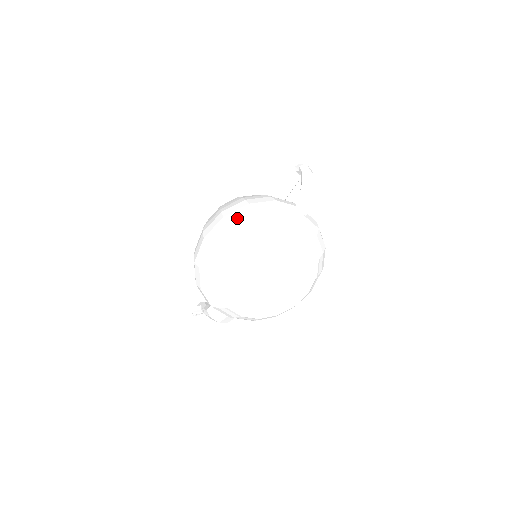
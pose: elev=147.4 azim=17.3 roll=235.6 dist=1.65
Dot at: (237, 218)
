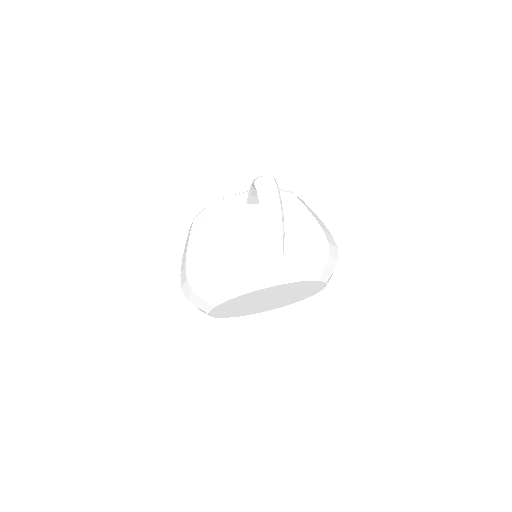
Dot at: (199, 286)
